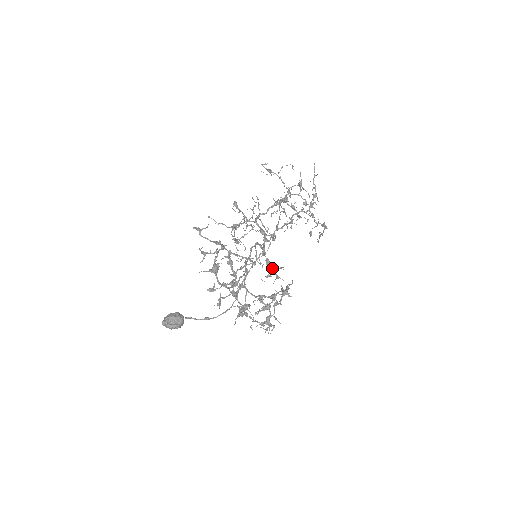
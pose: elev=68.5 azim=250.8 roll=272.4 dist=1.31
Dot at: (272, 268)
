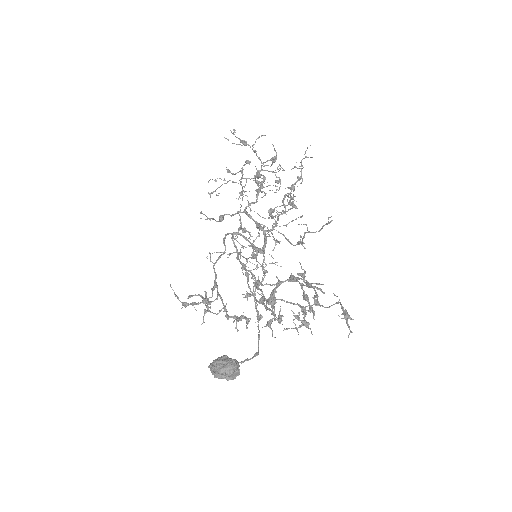
Dot at: (257, 261)
